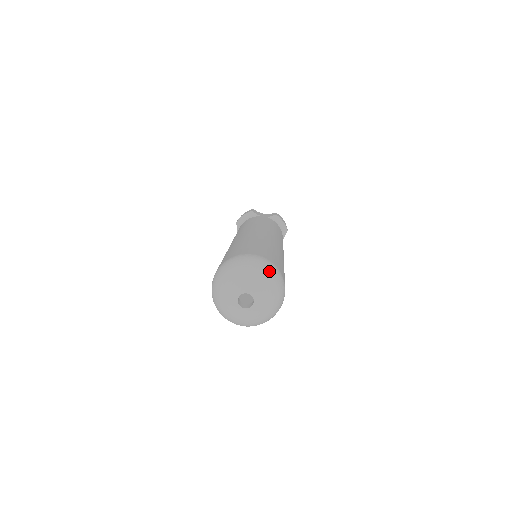
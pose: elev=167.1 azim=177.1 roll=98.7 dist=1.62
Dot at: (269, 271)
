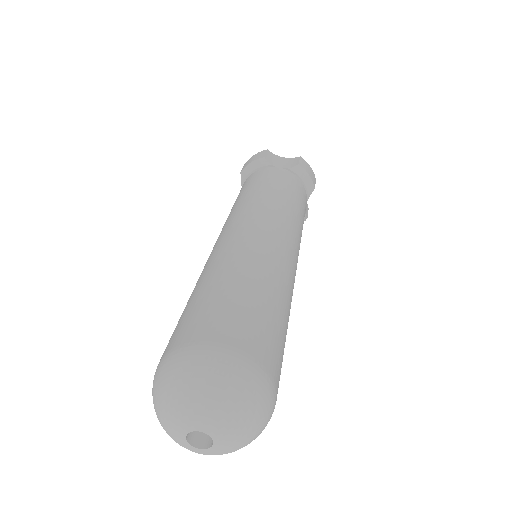
Dot at: (244, 388)
